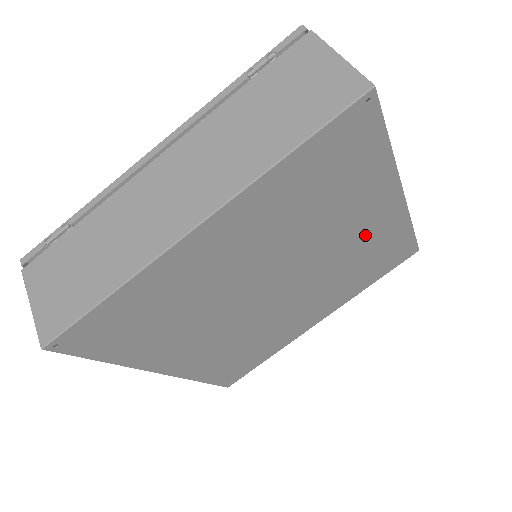
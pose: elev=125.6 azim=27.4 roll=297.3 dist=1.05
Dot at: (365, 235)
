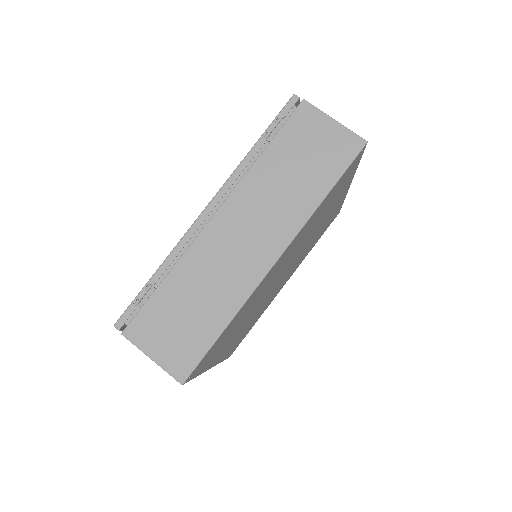
Dot at: (326, 219)
